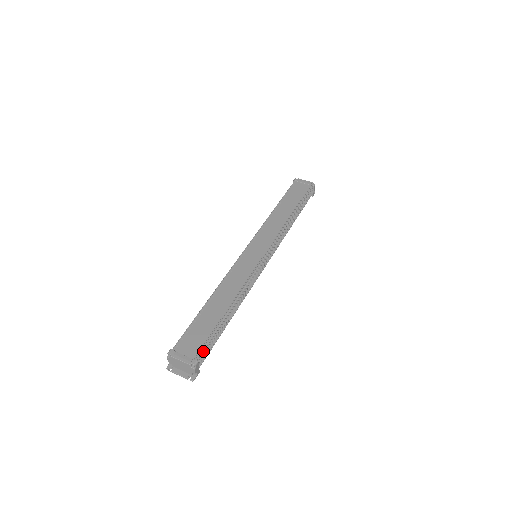
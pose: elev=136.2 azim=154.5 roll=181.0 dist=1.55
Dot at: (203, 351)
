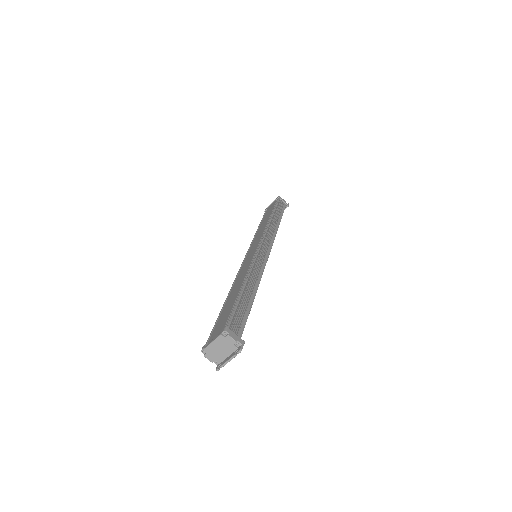
Dot at: (230, 321)
